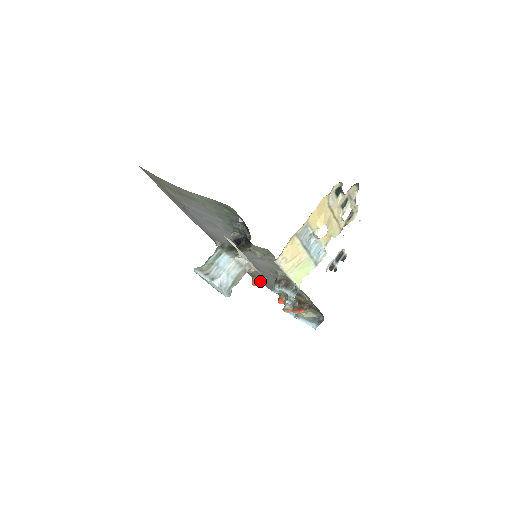
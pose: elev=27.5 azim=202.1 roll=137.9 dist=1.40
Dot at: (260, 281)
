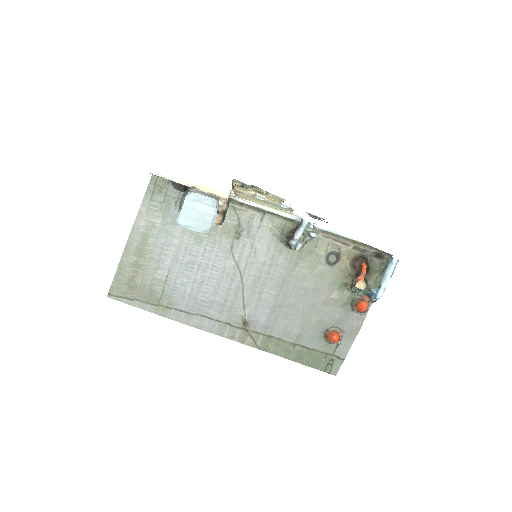
Dot at: (333, 329)
